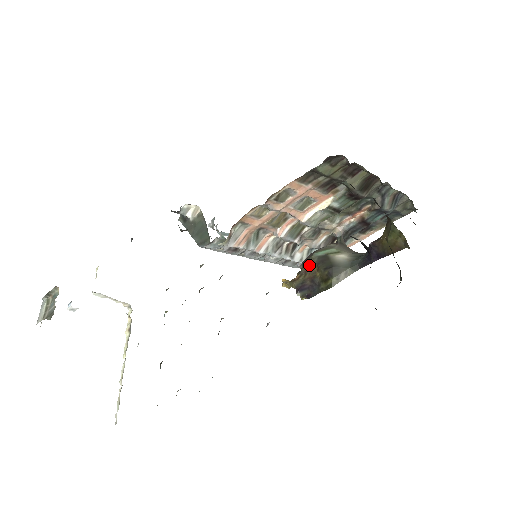
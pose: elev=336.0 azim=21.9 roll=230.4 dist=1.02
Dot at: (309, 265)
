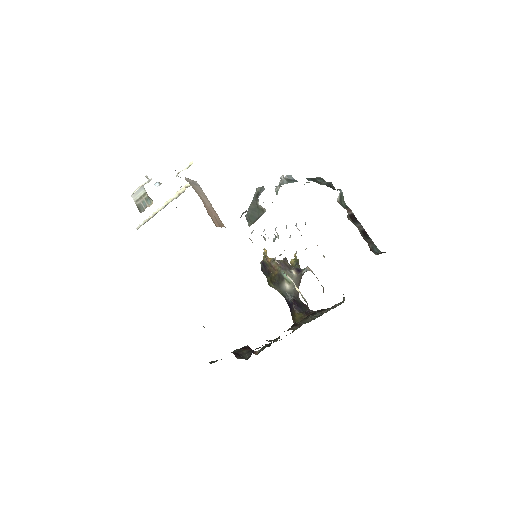
Dot at: (276, 268)
